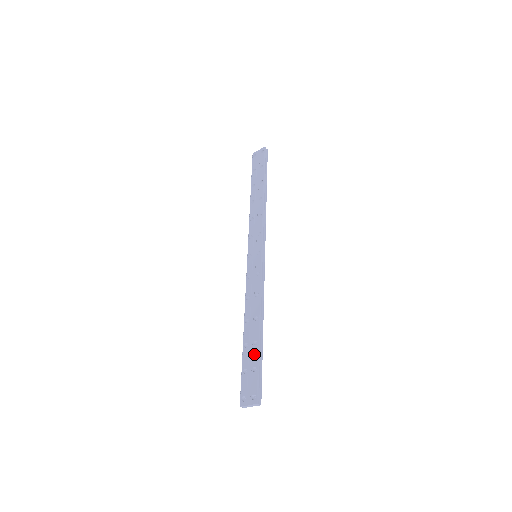
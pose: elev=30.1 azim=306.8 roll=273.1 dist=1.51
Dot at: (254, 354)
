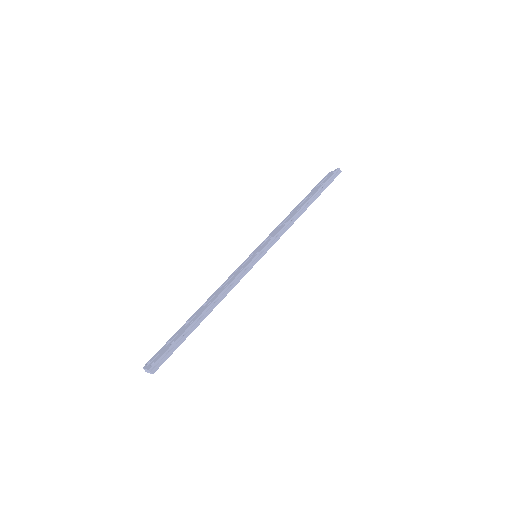
Dot at: (183, 331)
